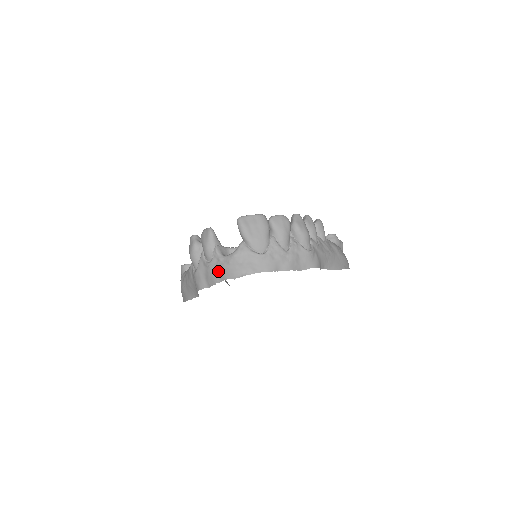
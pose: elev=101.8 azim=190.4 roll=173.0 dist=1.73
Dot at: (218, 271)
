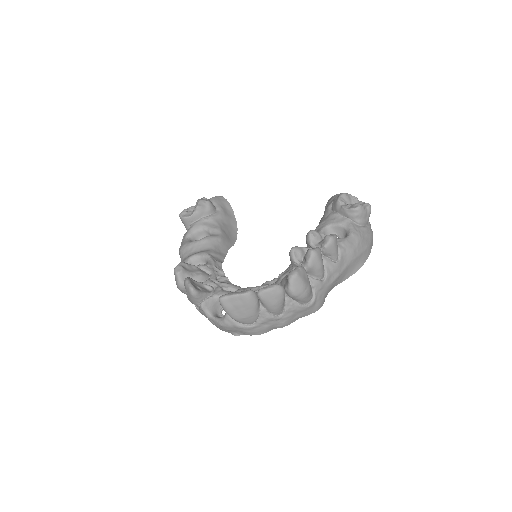
Dot at: occluded
